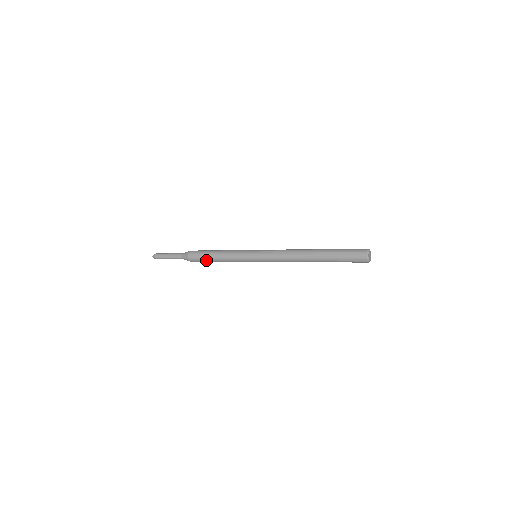
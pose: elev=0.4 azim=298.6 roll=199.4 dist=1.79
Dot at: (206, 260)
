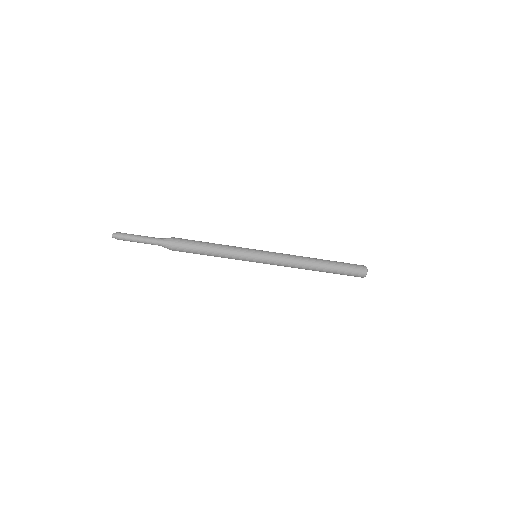
Dot at: (197, 245)
